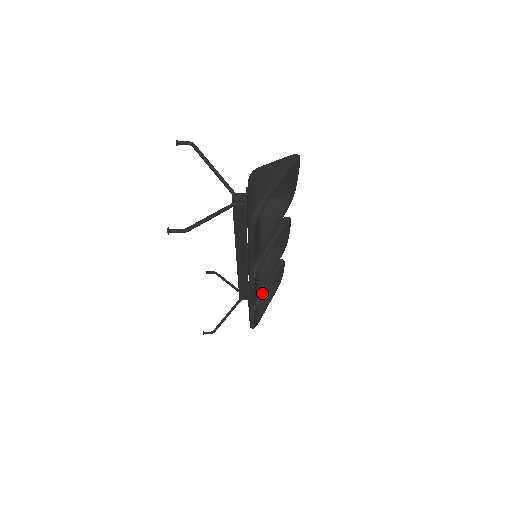
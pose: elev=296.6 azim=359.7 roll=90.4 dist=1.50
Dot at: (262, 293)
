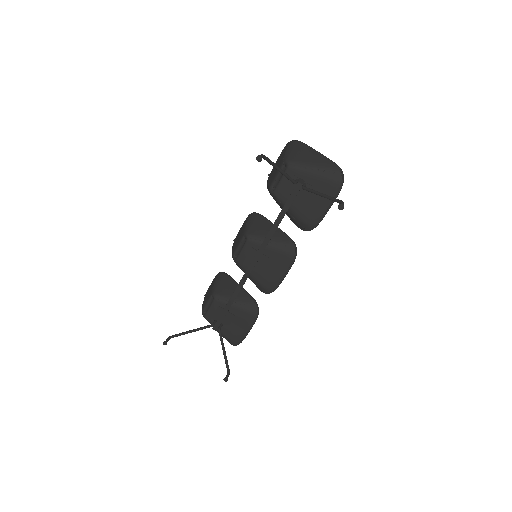
Dot at: (250, 295)
